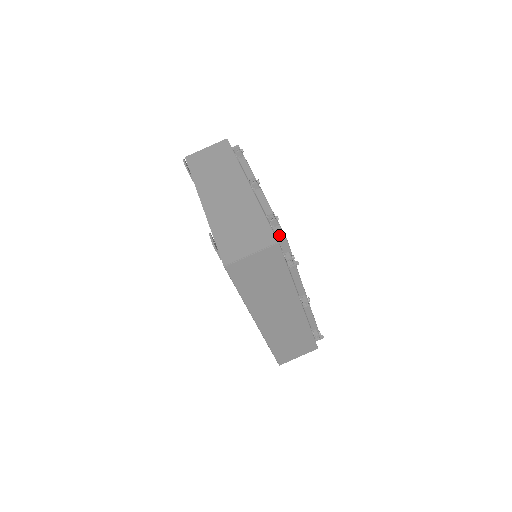
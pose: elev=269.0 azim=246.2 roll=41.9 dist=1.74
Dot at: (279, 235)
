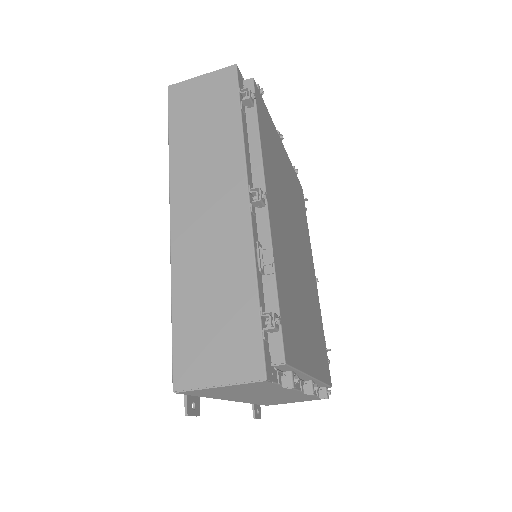
Dot at: occluded
